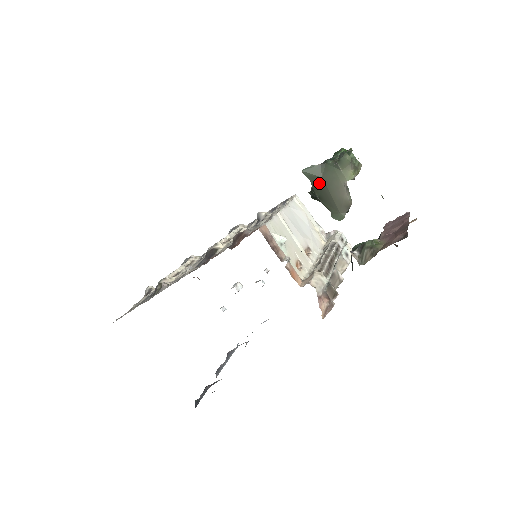
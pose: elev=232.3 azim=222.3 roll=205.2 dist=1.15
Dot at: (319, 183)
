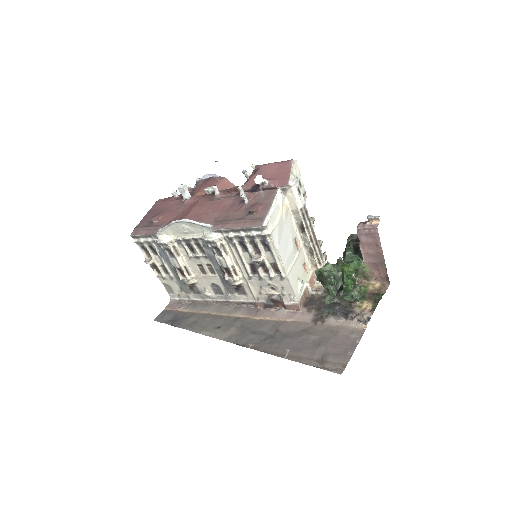
Dot at: occluded
